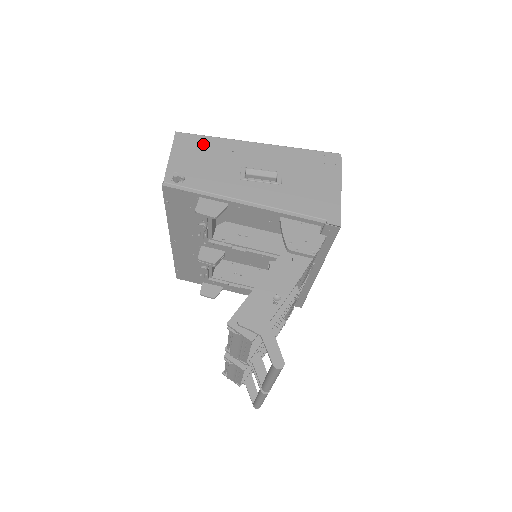
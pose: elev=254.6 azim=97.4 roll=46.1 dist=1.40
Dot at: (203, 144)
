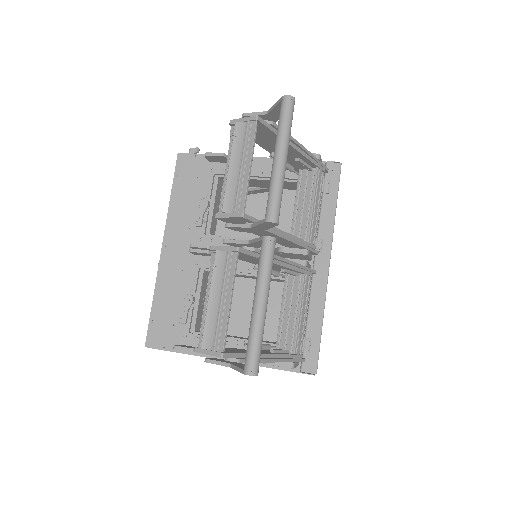
Dot at: occluded
